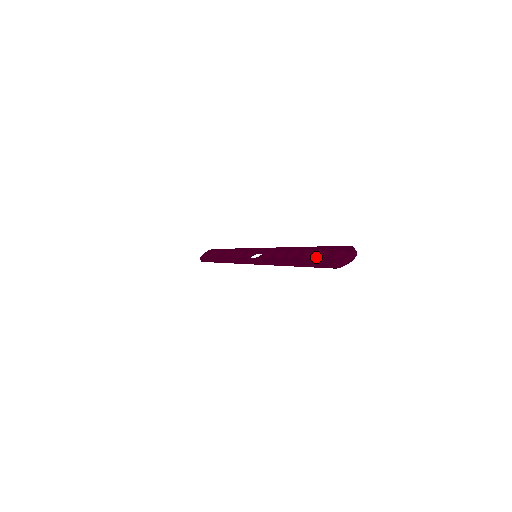
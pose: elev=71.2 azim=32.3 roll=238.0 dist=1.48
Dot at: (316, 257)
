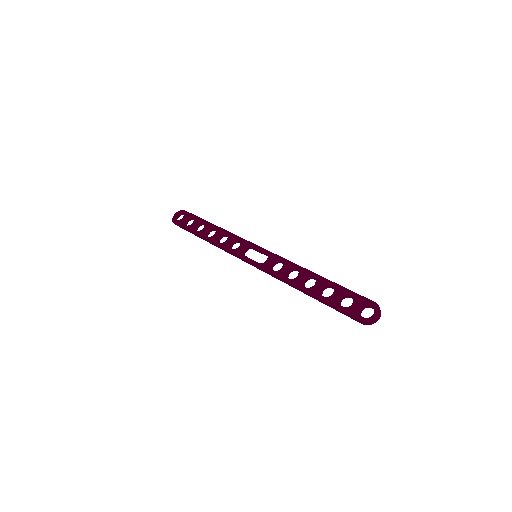
Dot at: (339, 302)
